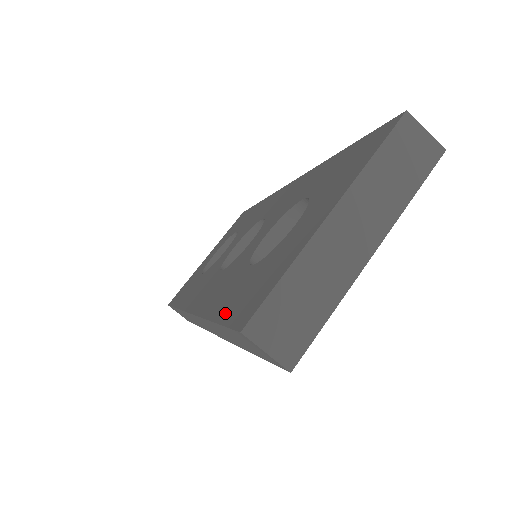
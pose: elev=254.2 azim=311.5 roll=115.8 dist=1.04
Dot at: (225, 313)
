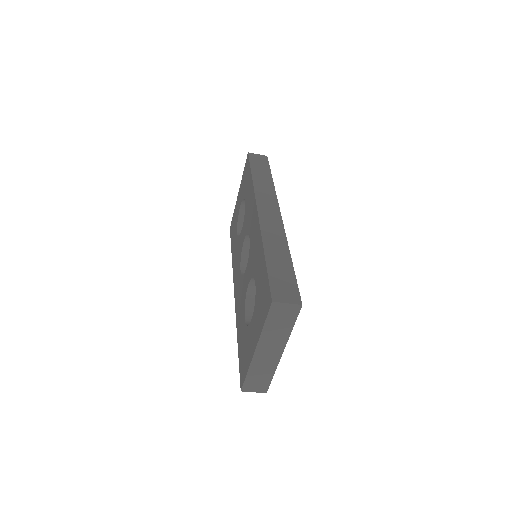
Dot at: (239, 353)
